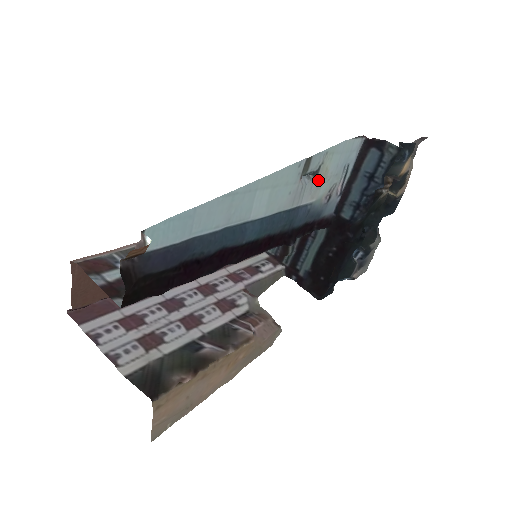
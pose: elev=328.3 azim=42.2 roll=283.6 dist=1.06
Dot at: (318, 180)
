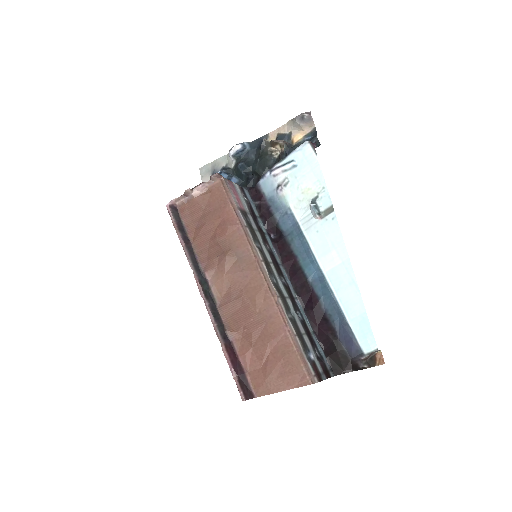
Dot at: (306, 199)
